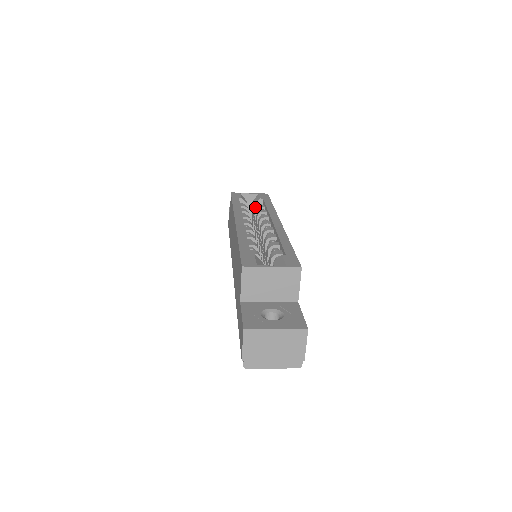
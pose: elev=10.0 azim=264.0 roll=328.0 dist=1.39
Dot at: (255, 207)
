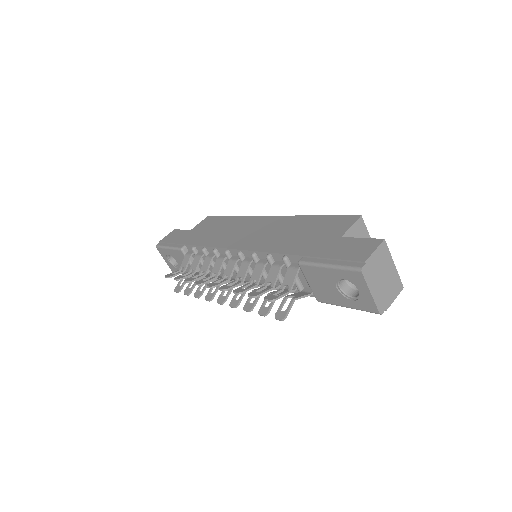
Dot at: occluded
